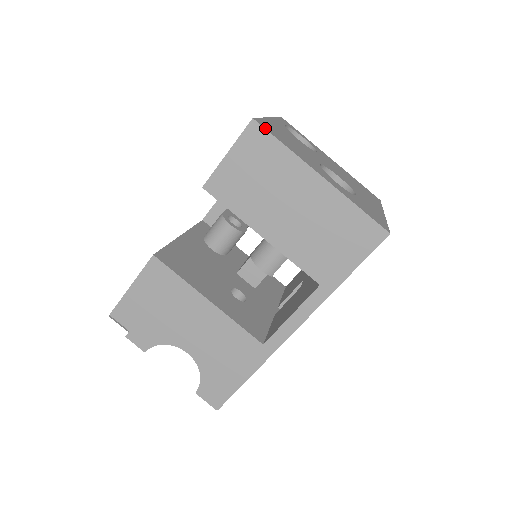
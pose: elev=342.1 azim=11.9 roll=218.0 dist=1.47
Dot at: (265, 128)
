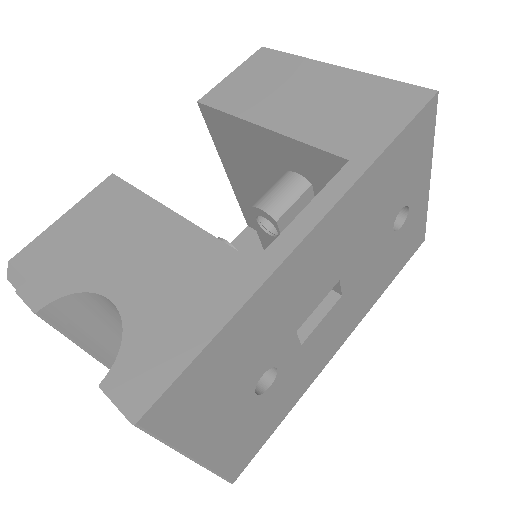
Dot at: (274, 51)
